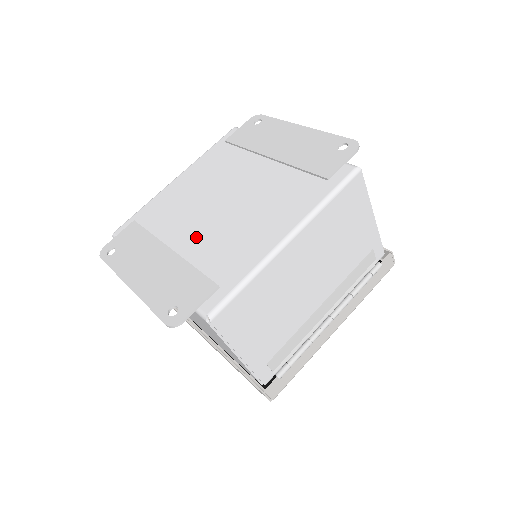
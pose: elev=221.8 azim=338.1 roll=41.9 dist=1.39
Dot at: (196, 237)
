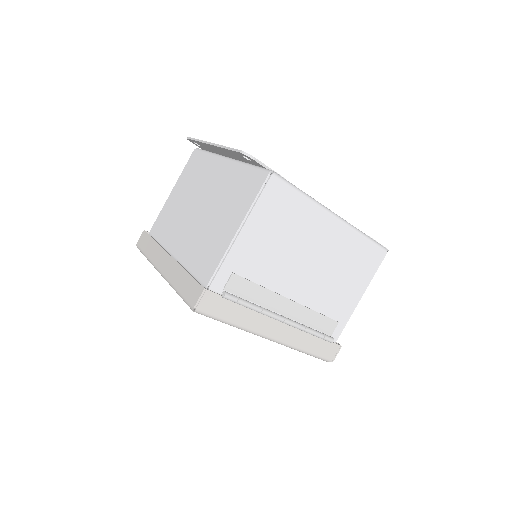
Dot at: occluded
